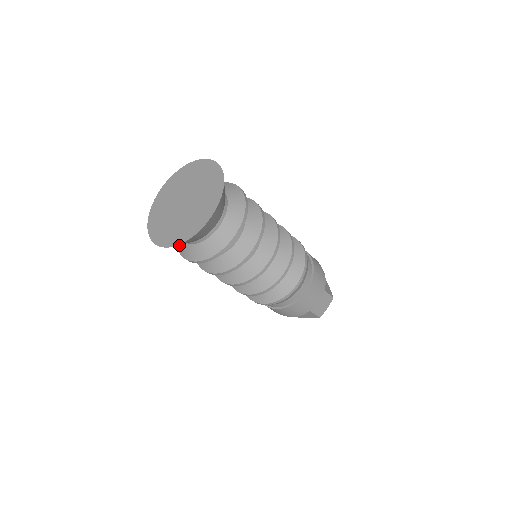
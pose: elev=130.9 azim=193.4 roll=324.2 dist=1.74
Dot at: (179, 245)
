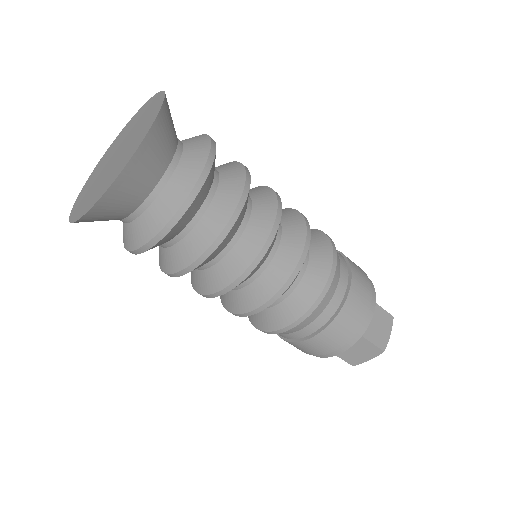
Dot at: occluded
